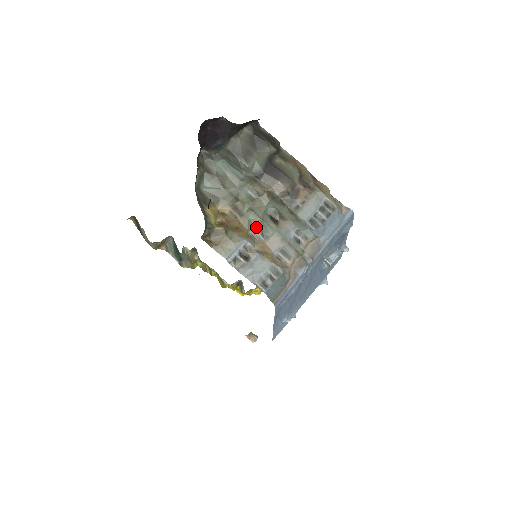
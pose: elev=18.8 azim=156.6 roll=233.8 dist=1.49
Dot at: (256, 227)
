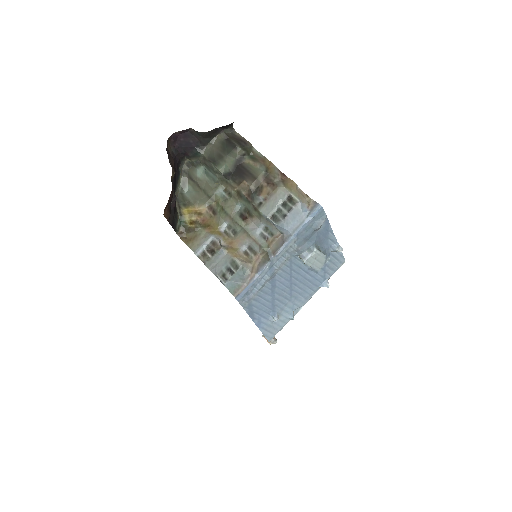
Dot at: (228, 225)
